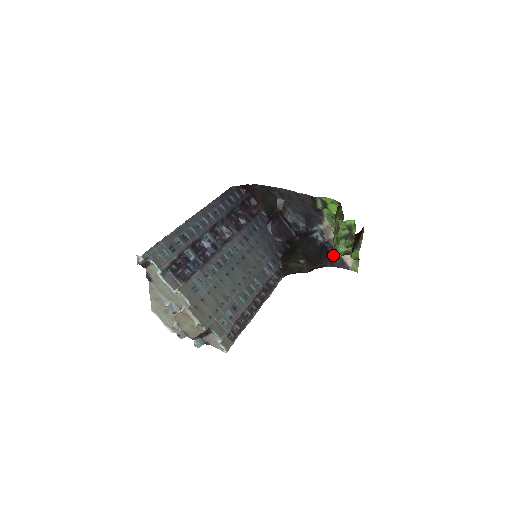
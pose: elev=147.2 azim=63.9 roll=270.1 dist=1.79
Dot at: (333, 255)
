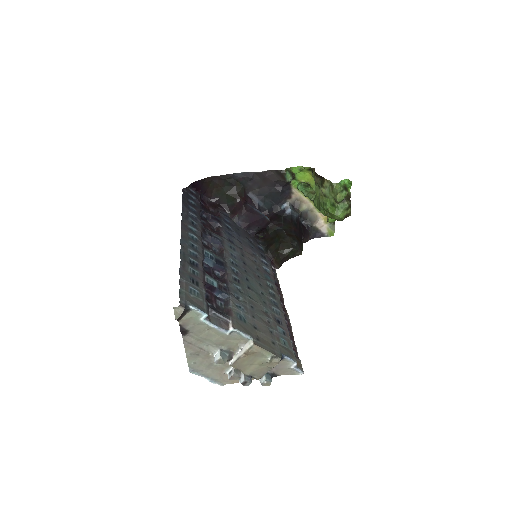
Dot at: (309, 227)
